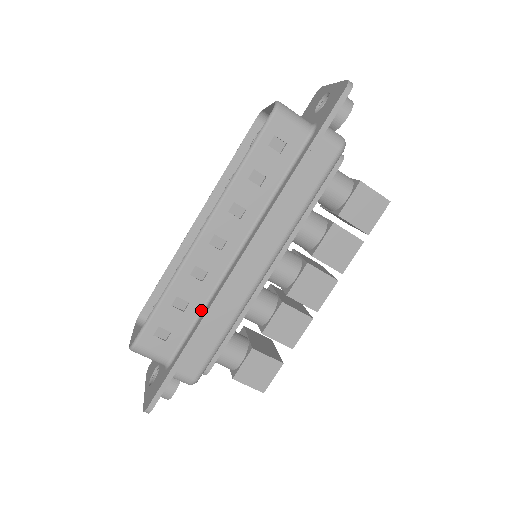
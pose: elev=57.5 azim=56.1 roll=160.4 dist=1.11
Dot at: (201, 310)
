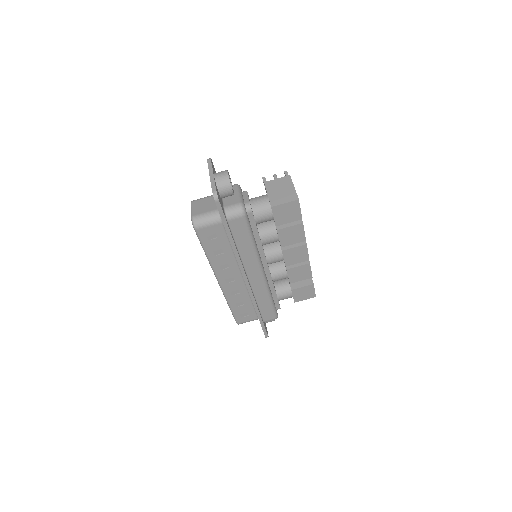
Dot at: (251, 300)
